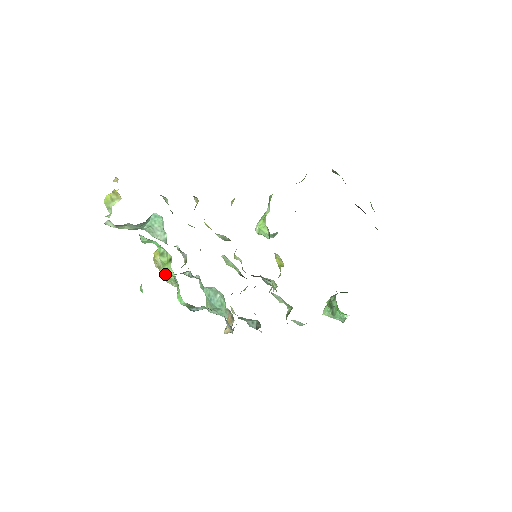
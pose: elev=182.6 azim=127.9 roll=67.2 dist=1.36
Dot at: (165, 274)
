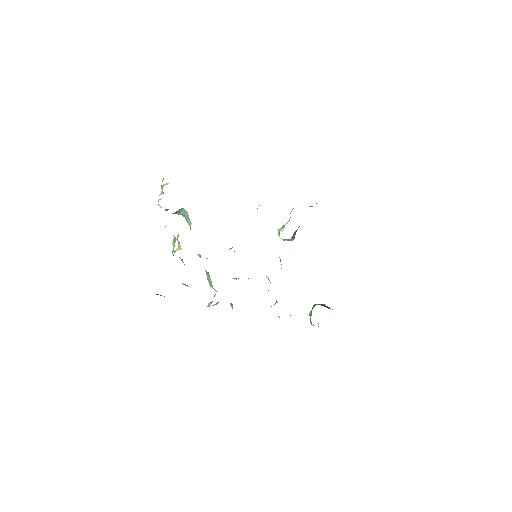
Dot at: occluded
